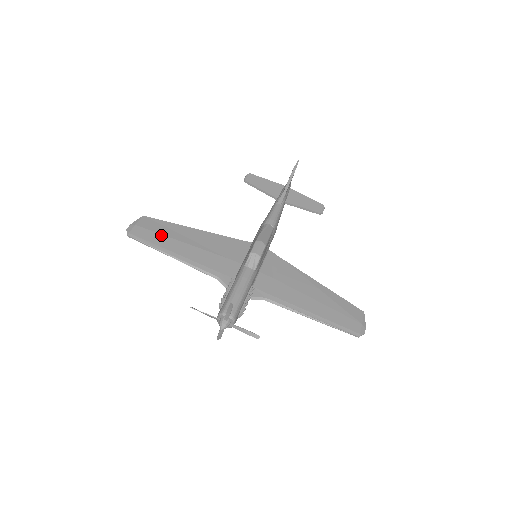
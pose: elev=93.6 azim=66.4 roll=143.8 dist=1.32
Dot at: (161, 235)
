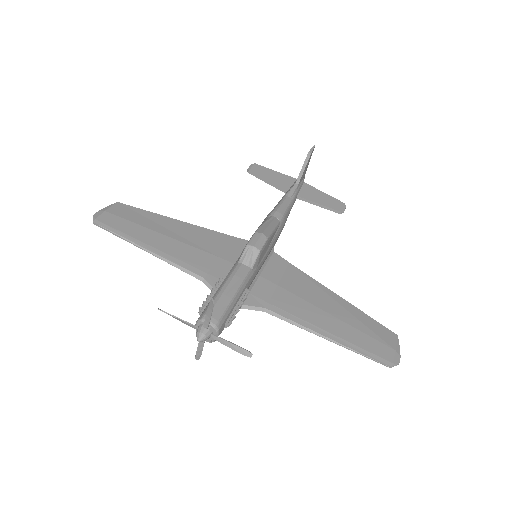
Dot at: (136, 224)
